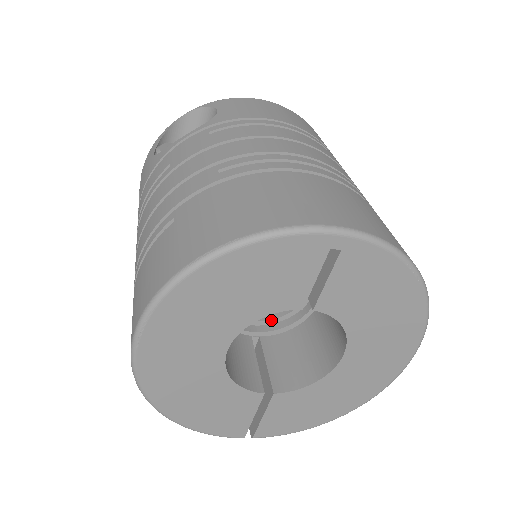
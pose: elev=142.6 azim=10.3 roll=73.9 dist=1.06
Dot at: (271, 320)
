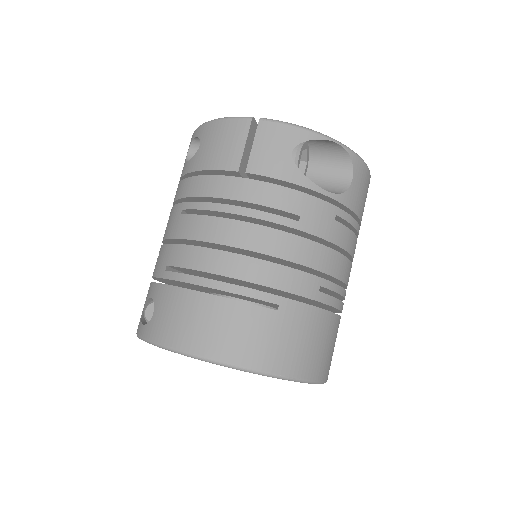
Dot at: occluded
